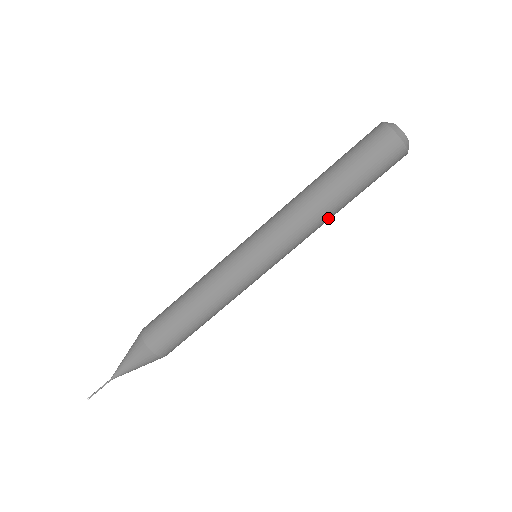
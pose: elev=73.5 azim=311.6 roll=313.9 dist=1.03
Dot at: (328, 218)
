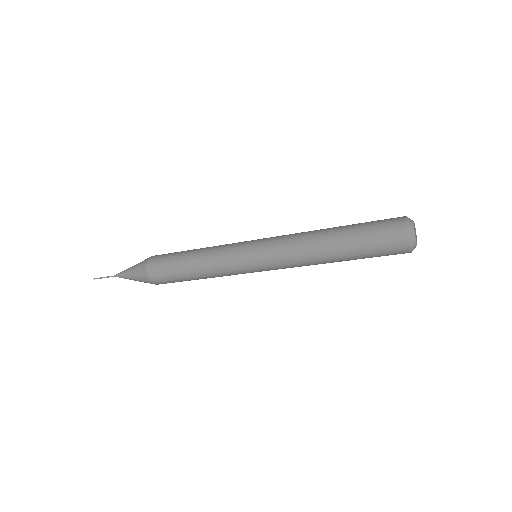
Dot at: occluded
